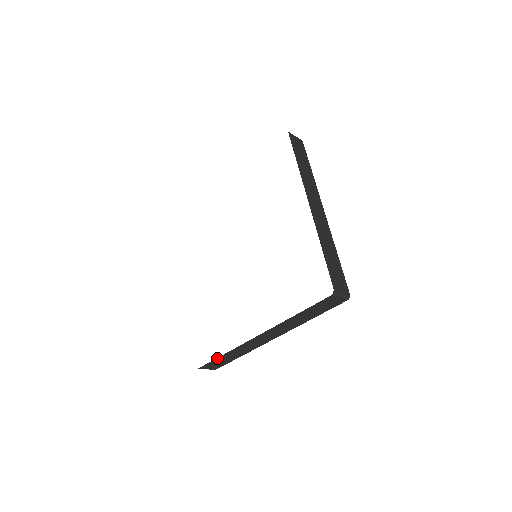
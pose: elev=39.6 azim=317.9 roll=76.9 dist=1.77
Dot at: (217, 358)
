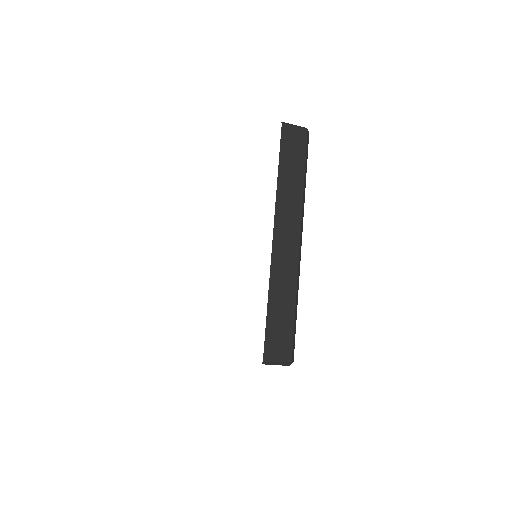
Dot at: (267, 317)
